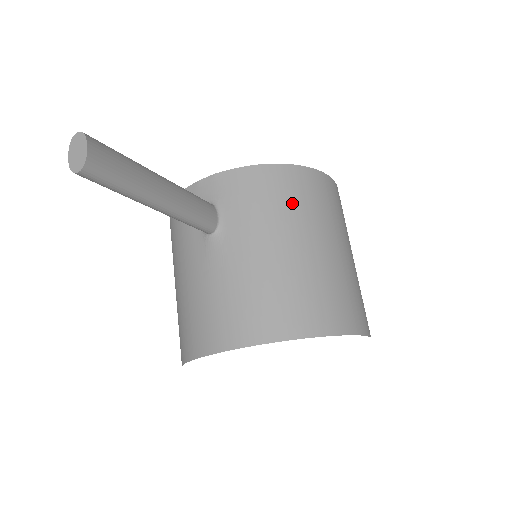
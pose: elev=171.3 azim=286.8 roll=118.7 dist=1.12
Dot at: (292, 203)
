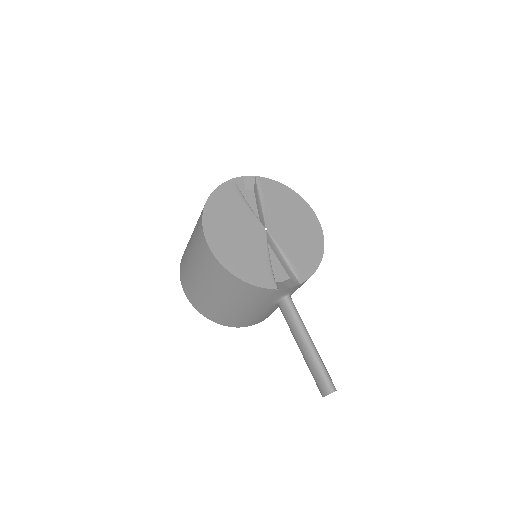
Dot at: occluded
